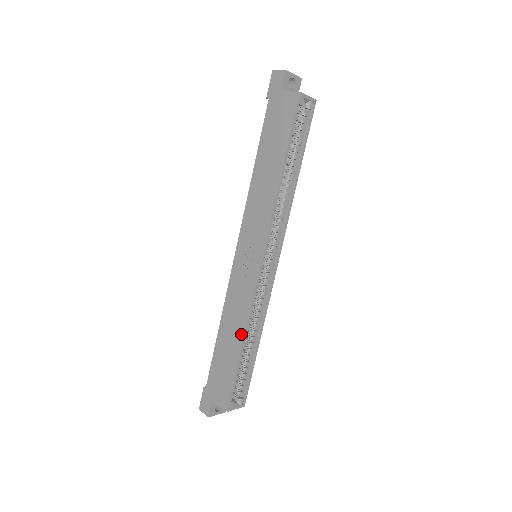
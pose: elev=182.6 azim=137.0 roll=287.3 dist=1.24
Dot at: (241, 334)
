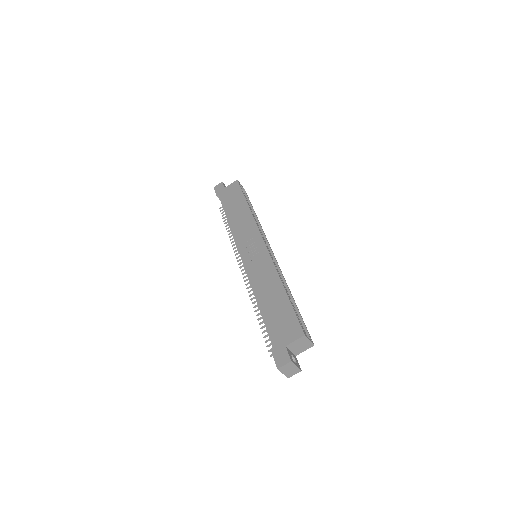
Dot at: (278, 283)
